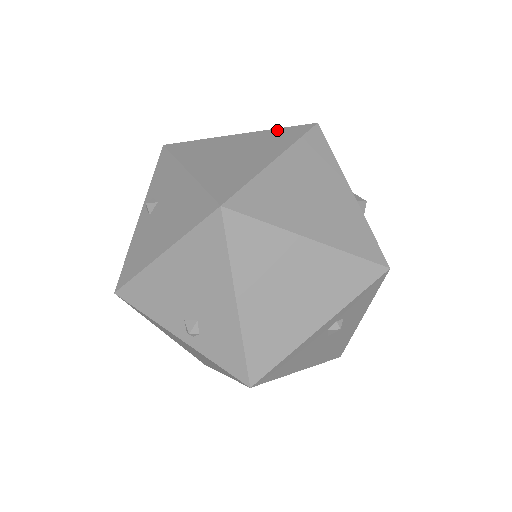
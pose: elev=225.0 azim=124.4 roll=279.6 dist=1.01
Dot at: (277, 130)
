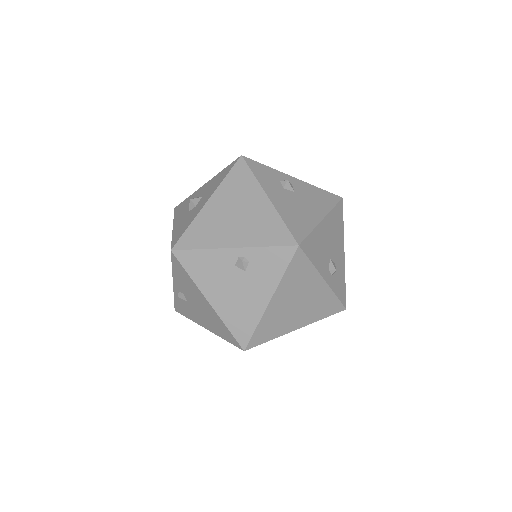
Dot at: (333, 298)
